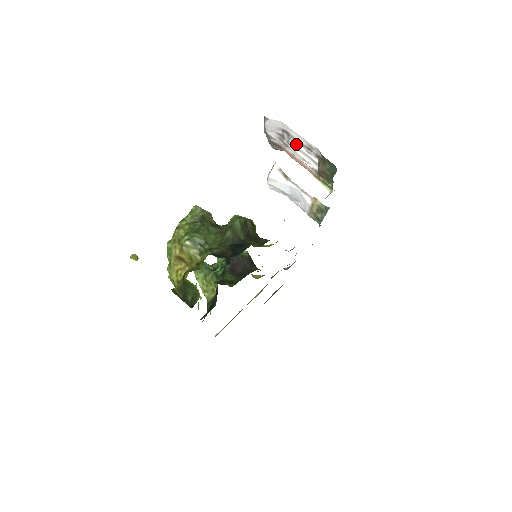
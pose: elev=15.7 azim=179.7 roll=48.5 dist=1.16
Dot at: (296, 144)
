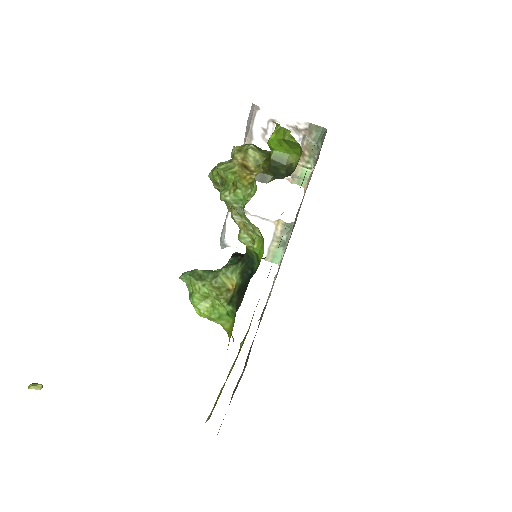
Dot at: occluded
